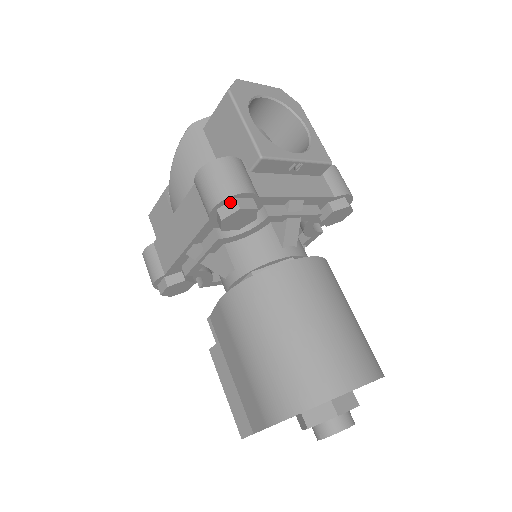
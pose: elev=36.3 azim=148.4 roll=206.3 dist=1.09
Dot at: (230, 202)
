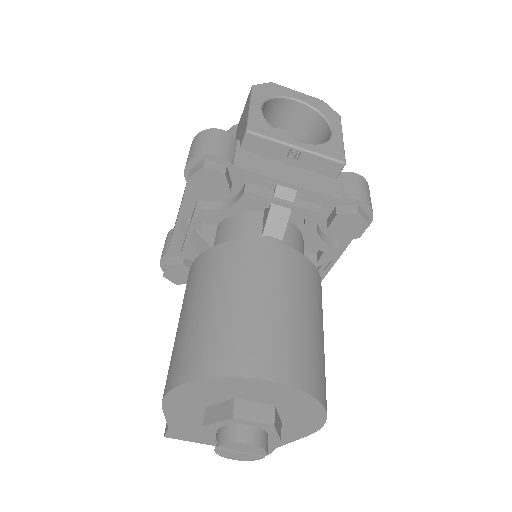
Dot at: (200, 163)
